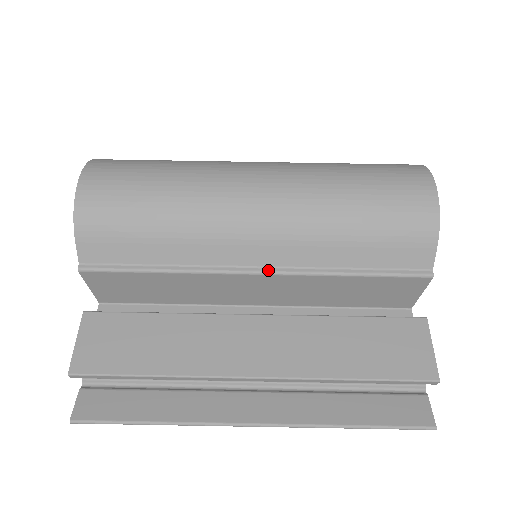
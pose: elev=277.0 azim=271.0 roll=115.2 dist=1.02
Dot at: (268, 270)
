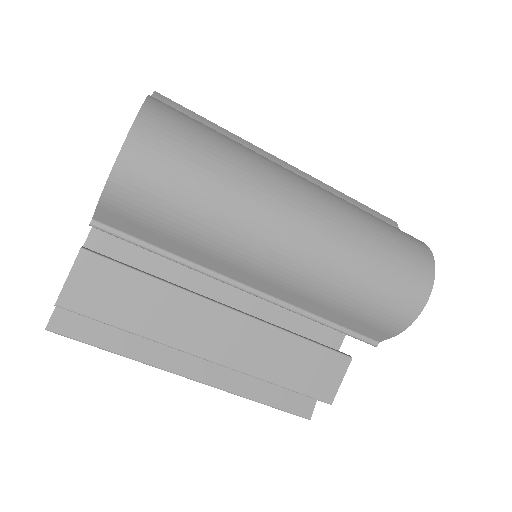
Dot at: (260, 295)
